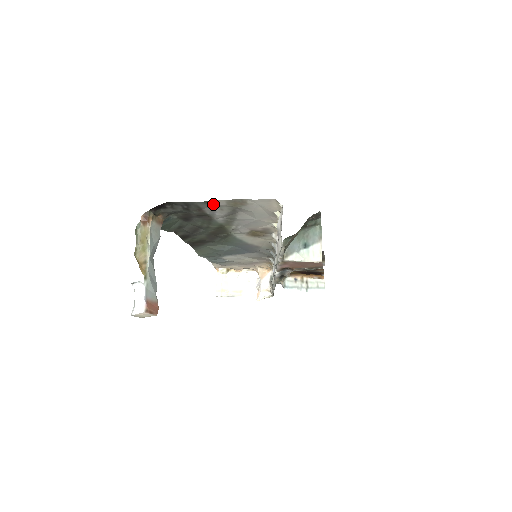
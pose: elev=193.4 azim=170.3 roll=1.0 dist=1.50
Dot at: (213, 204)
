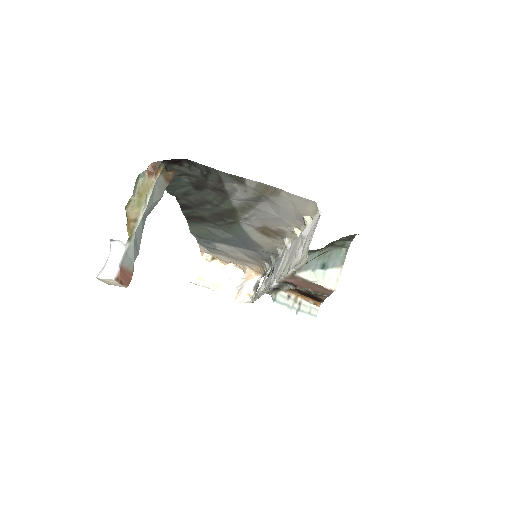
Dot at: (239, 181)
